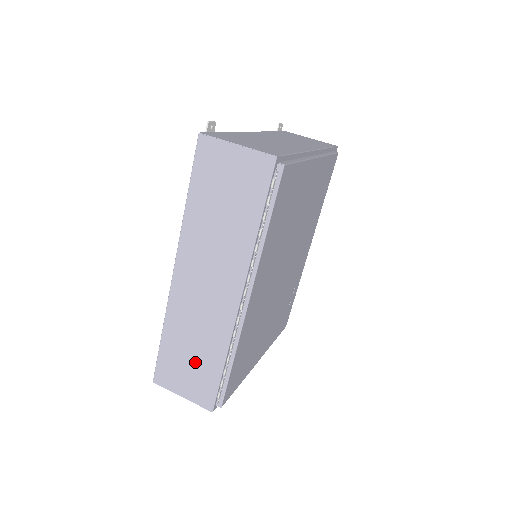
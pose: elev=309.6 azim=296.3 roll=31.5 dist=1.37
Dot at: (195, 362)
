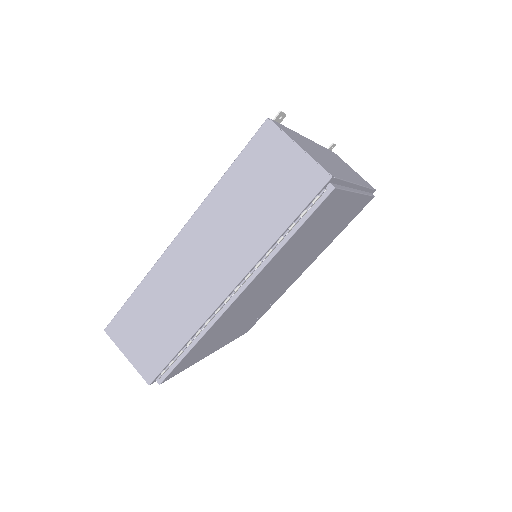
Dot at: (156, 331)
